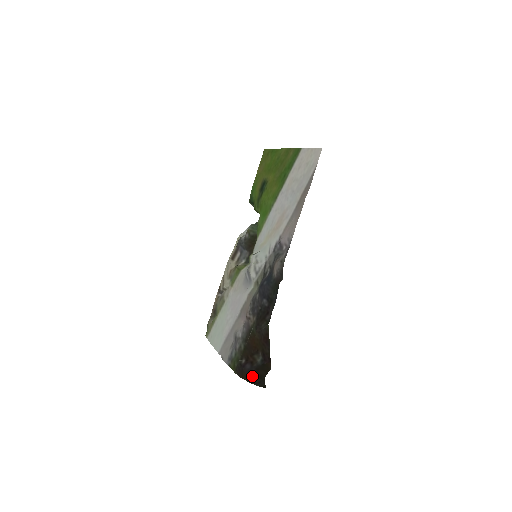
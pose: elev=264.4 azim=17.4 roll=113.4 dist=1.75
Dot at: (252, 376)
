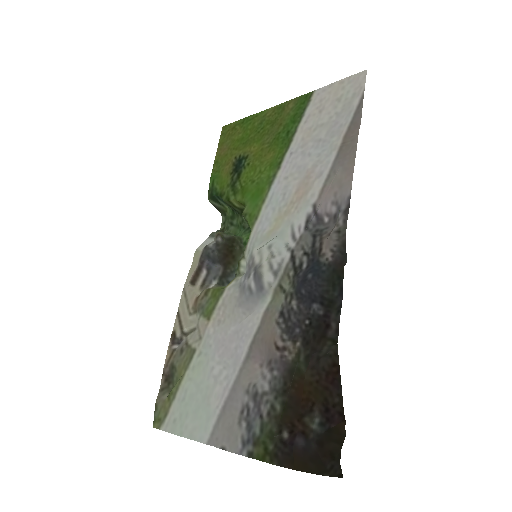
Dot at: (315, 458)
